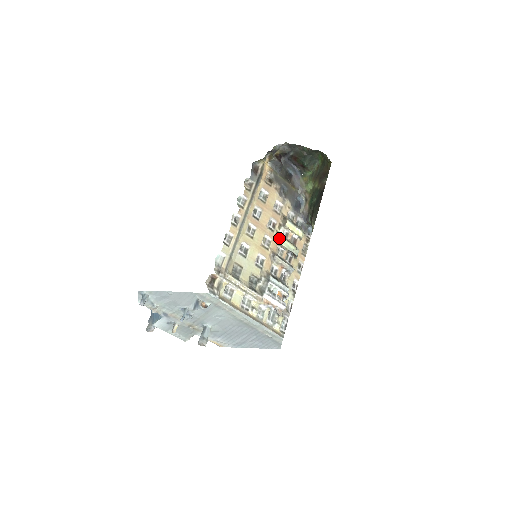
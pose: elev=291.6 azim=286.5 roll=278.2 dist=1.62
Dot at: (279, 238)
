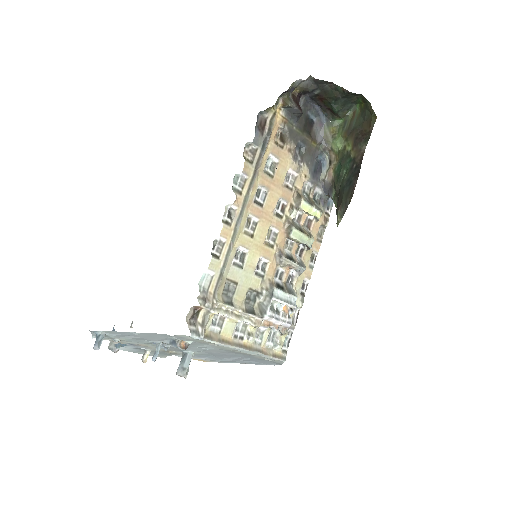
Dot at: (289, 228)
